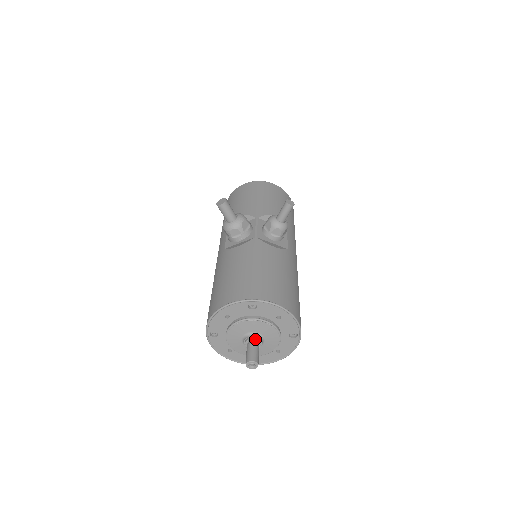
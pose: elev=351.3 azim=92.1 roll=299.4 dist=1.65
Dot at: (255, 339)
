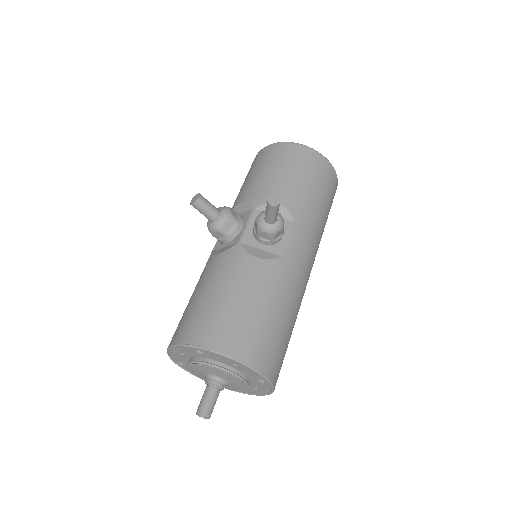
Dot at: (212, 383)
